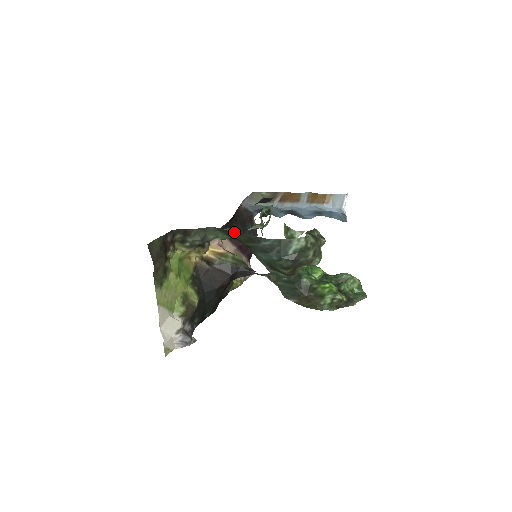
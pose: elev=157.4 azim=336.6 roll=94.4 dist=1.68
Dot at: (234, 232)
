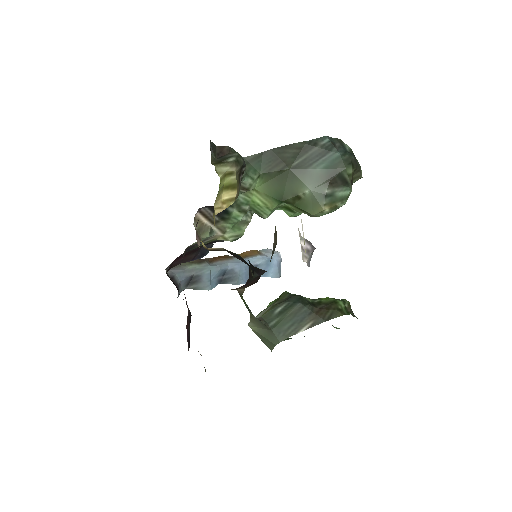
Dot at: (280, 147)
